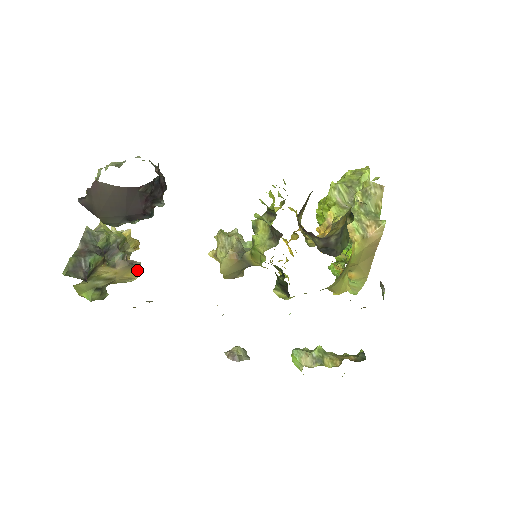
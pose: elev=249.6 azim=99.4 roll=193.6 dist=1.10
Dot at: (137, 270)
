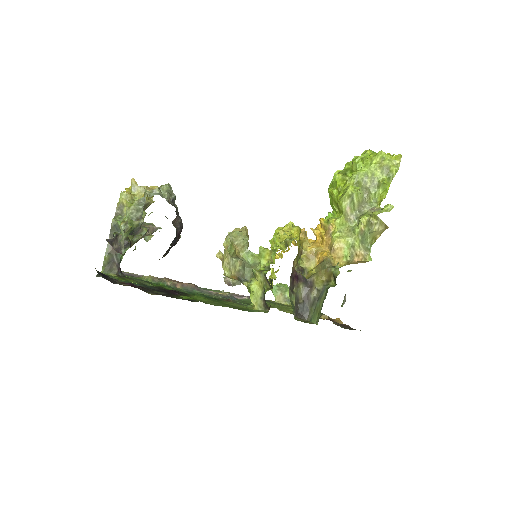
Dot at: (157, 229)
